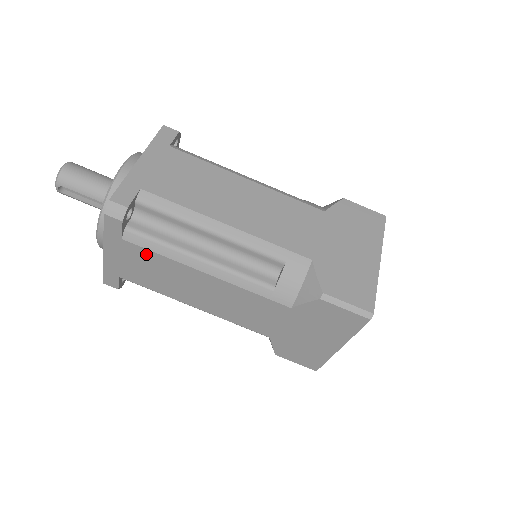
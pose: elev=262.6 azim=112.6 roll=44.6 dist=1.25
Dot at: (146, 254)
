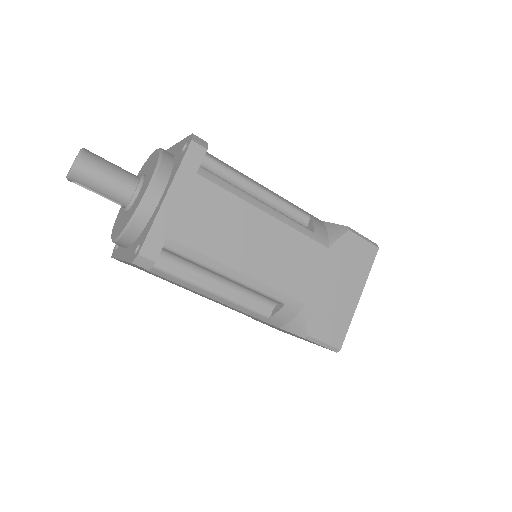
Dot at: occluded
